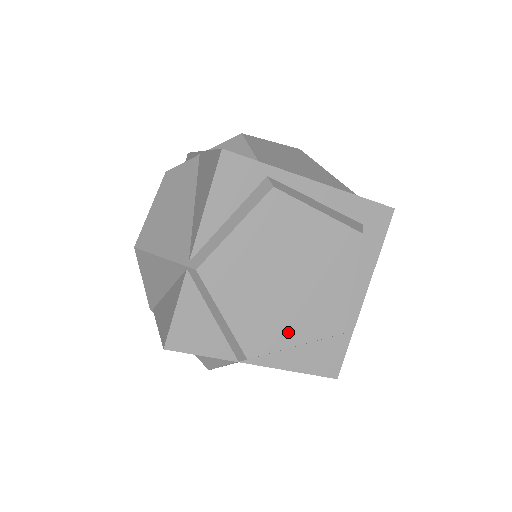
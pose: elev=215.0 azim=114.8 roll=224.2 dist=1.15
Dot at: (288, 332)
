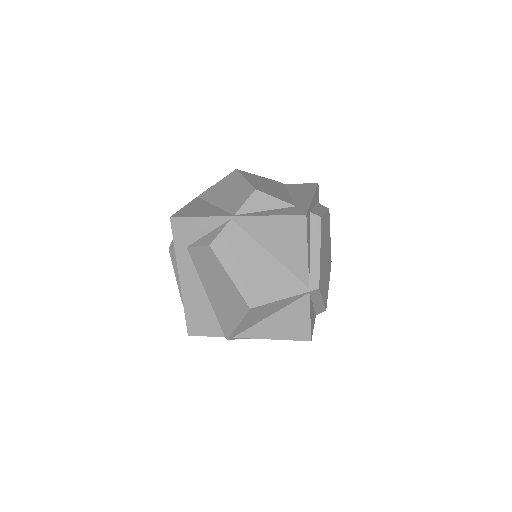
Dot at: (328, 282)
